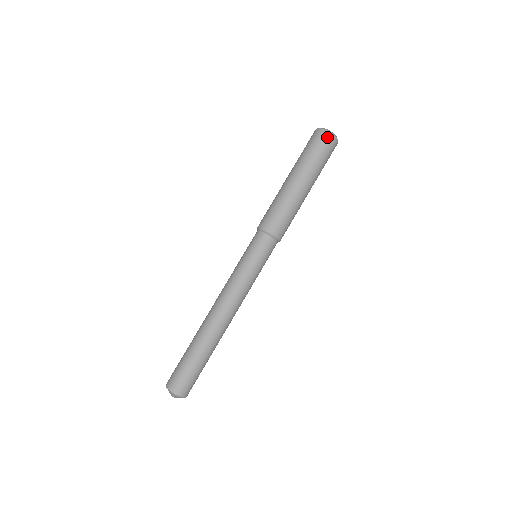
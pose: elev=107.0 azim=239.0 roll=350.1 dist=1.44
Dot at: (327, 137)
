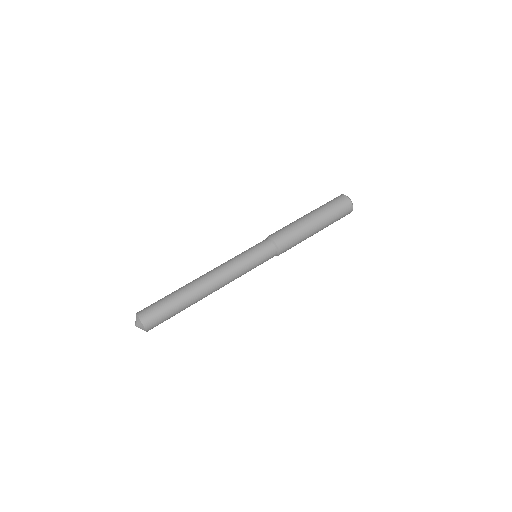
Dot at: (342, 197)
